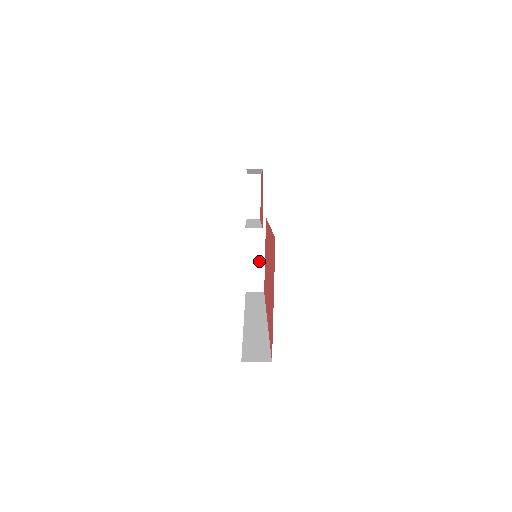
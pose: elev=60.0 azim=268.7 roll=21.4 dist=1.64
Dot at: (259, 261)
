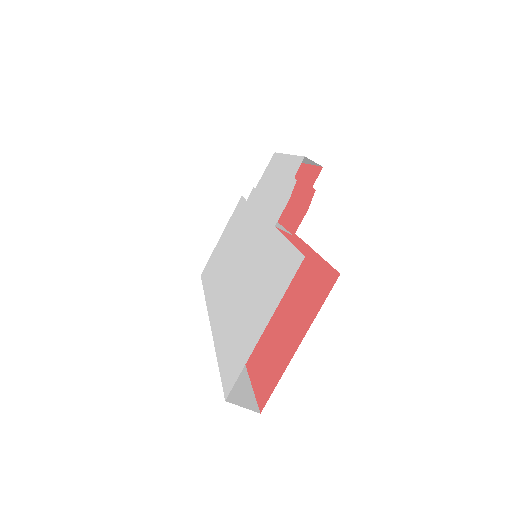
Dot at: occluded
